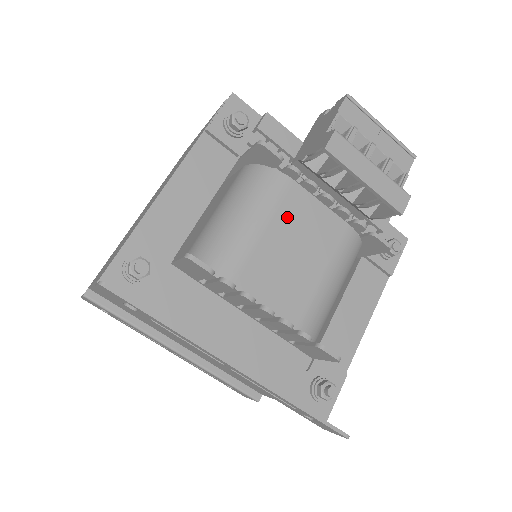
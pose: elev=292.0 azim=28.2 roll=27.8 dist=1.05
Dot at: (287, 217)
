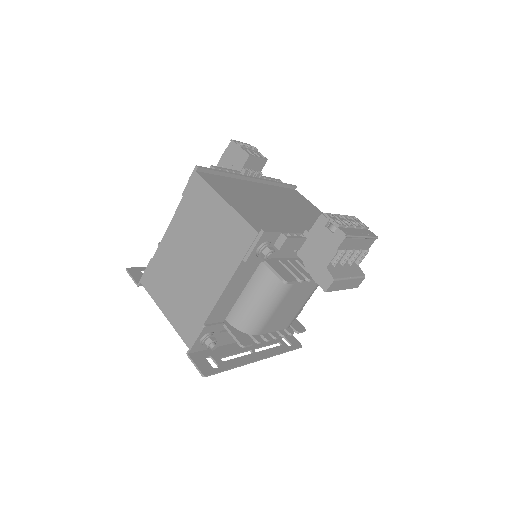
Dot at: (291, 294)
